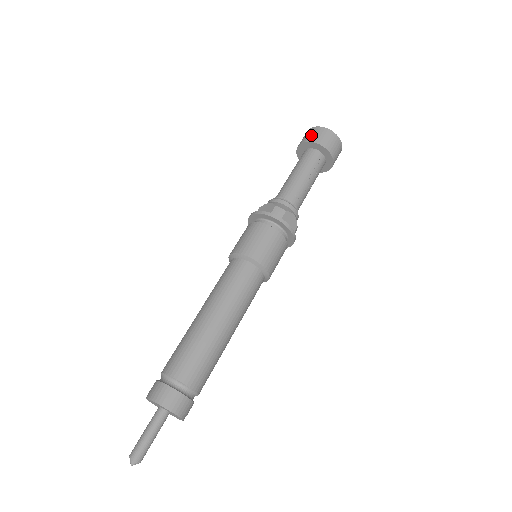
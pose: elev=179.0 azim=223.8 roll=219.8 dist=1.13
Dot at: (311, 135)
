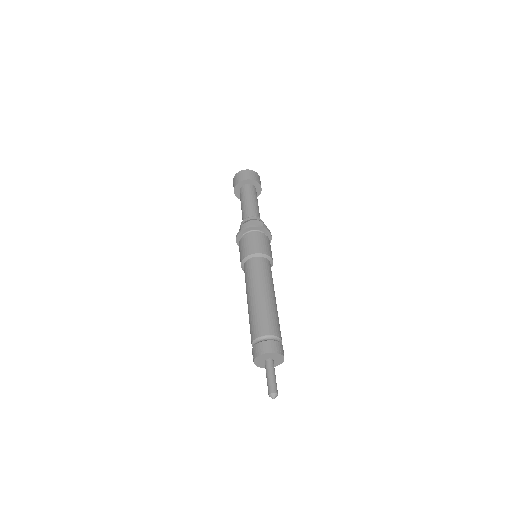
Dot at: (252, 175)
